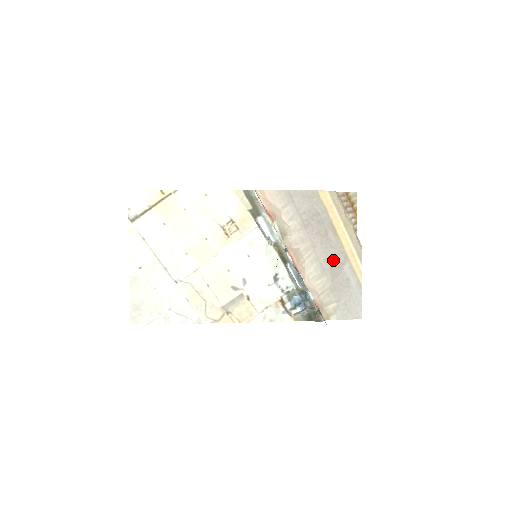
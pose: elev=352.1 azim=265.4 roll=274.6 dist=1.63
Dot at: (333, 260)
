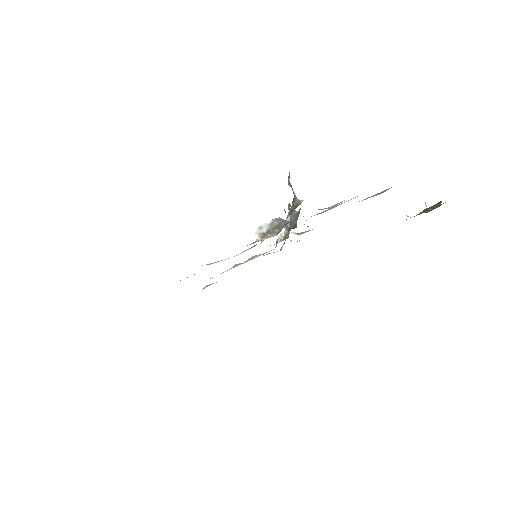
Dot at: occluded
